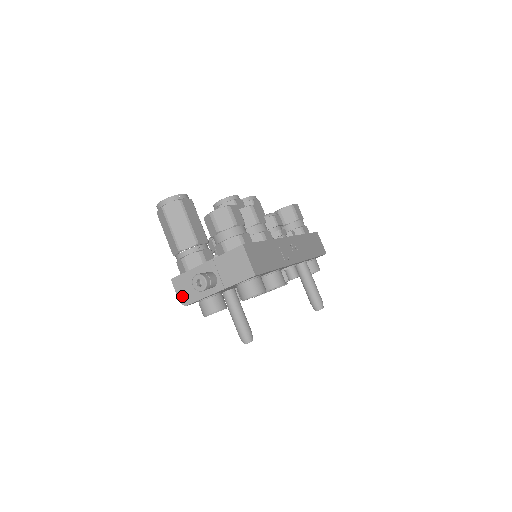
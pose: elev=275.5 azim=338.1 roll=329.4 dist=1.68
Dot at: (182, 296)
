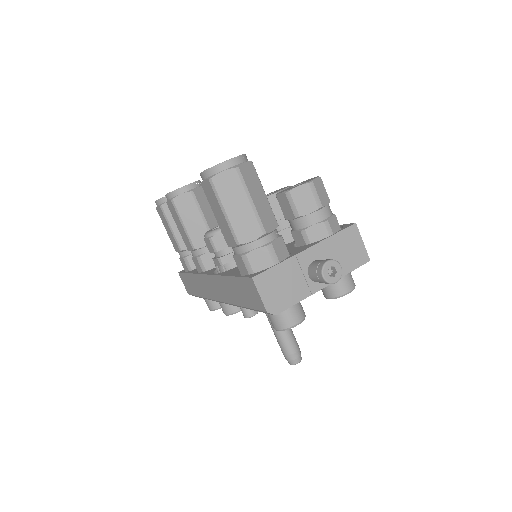
Dot at: (271, 301)
